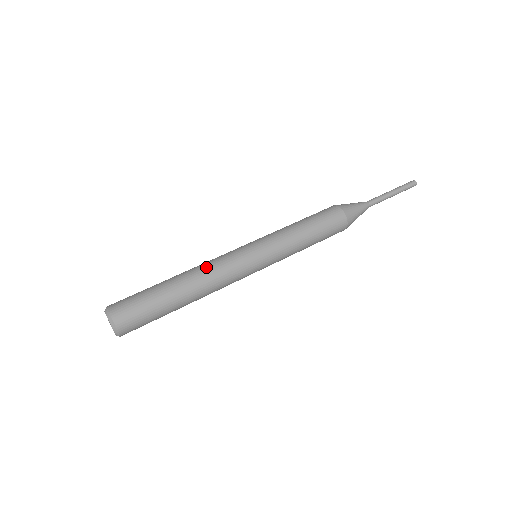
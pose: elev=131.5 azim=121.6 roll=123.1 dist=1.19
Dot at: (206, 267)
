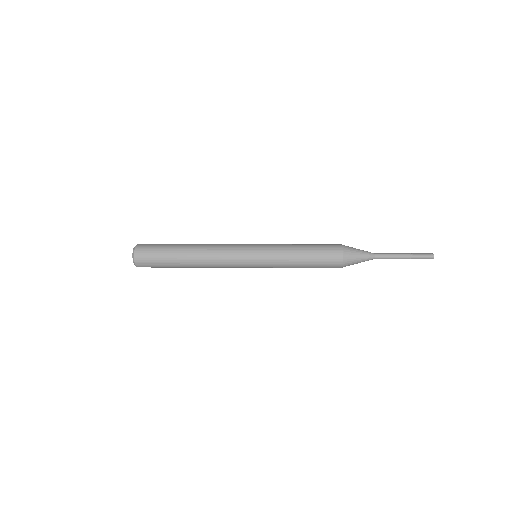
Dot at: occluded
